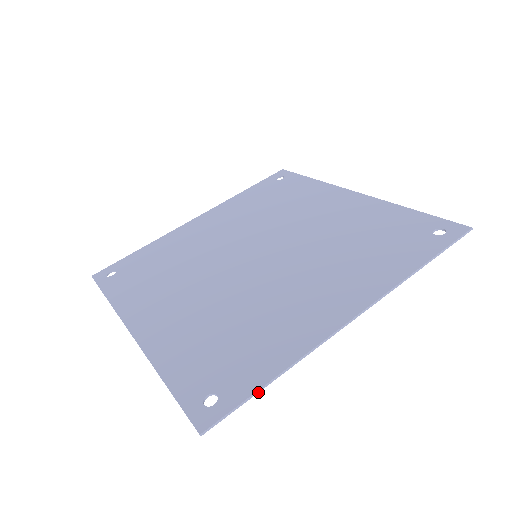
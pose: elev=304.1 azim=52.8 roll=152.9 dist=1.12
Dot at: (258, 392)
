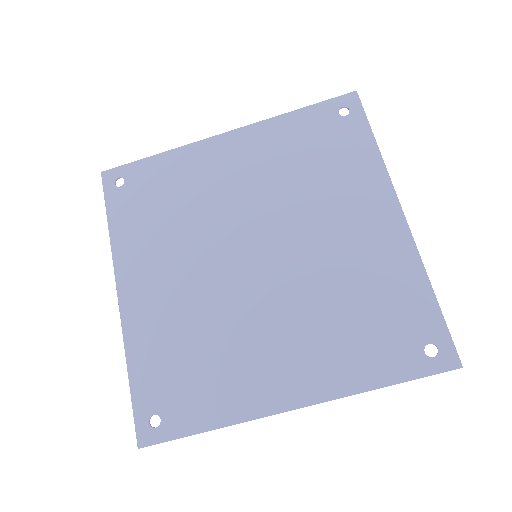
Dot at: occluded
